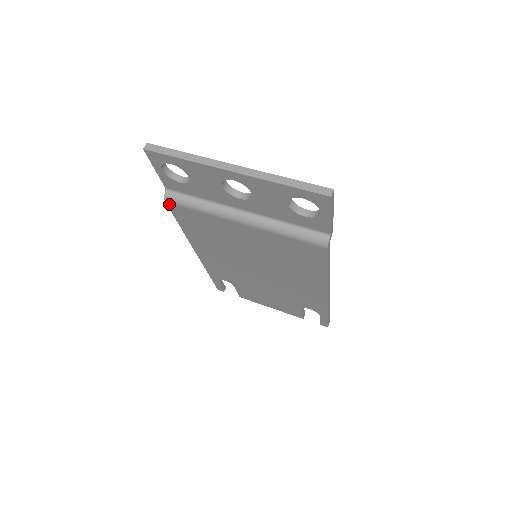
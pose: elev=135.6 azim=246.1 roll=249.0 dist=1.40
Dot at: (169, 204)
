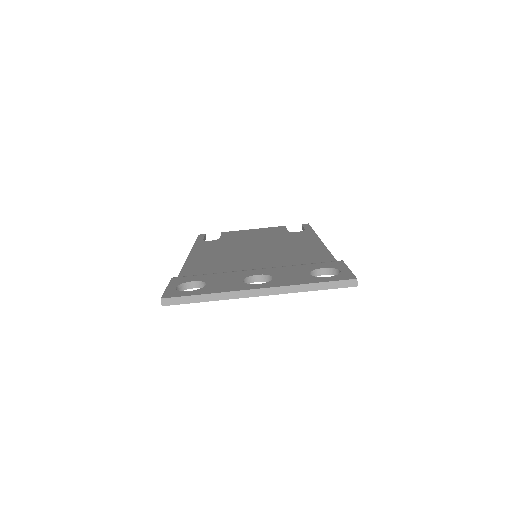
Dot at: occluded
